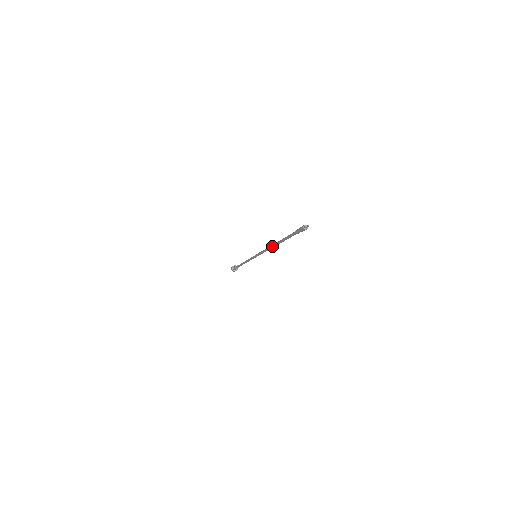
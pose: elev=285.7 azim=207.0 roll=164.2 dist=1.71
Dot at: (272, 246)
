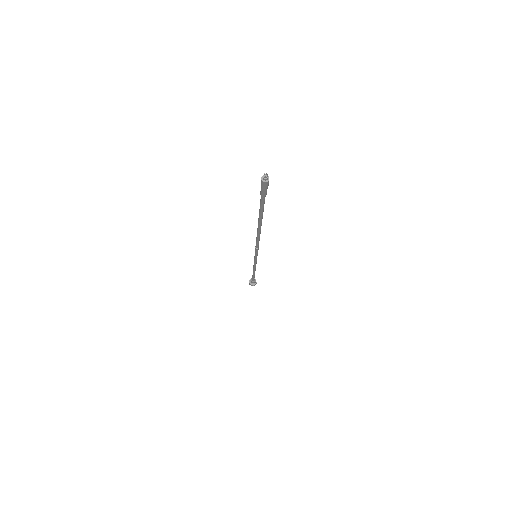
Dot at: (257, 230)
